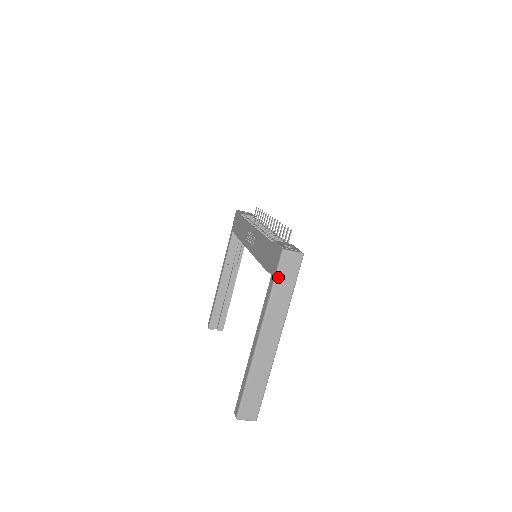
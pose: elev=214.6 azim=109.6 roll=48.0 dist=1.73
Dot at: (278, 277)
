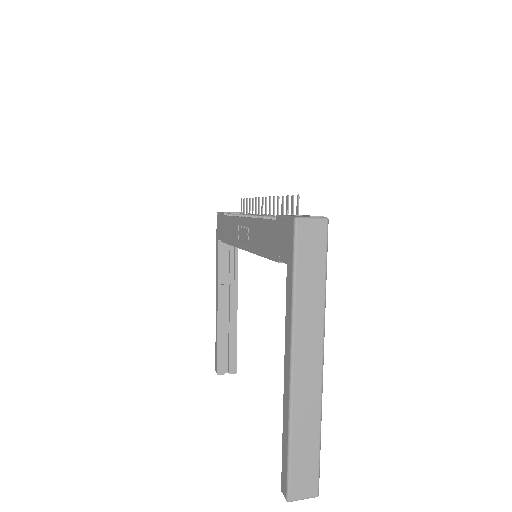
Dot at: (298, 262)
